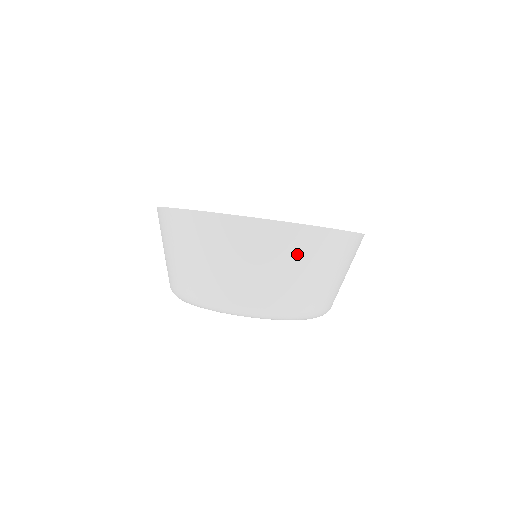
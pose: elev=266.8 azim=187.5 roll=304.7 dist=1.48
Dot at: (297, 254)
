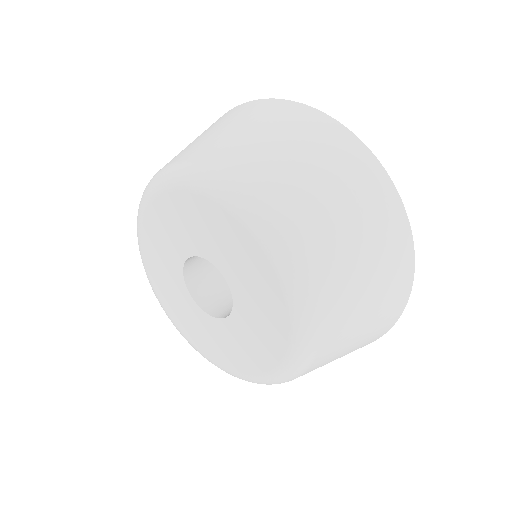
Dot at: (381, 243)
